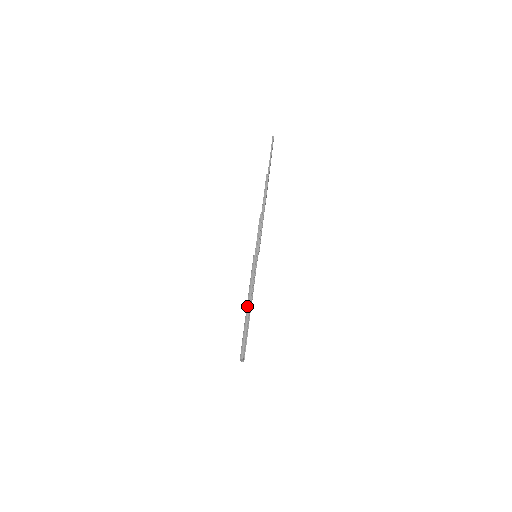
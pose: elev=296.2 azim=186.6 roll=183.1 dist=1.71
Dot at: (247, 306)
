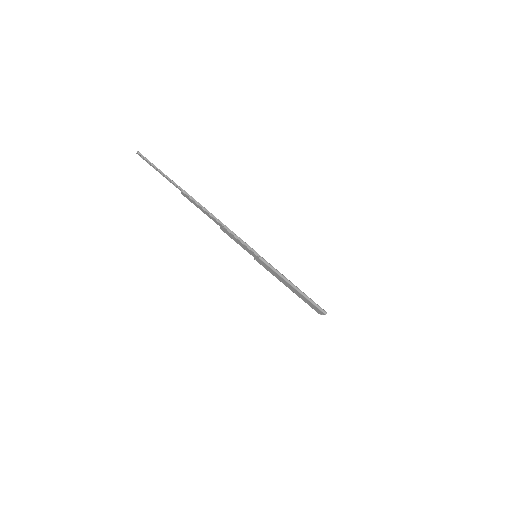
Dot at: (295, 288)
